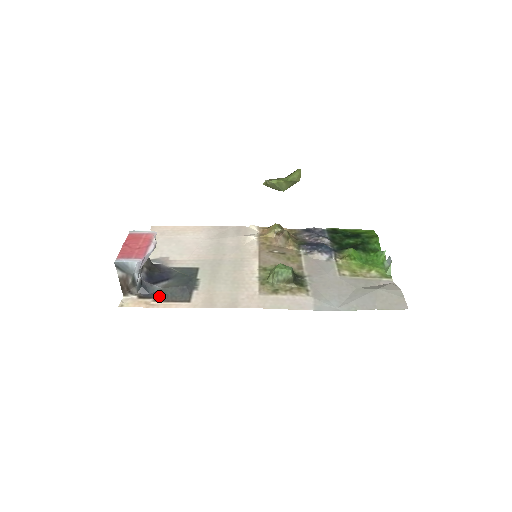
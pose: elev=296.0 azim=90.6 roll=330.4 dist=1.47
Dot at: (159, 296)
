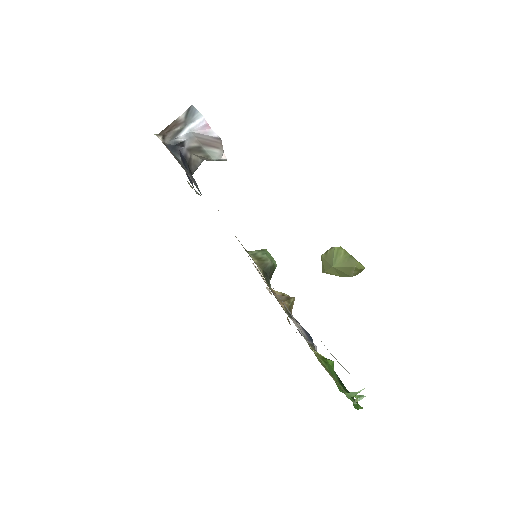
Dot at: occluded
